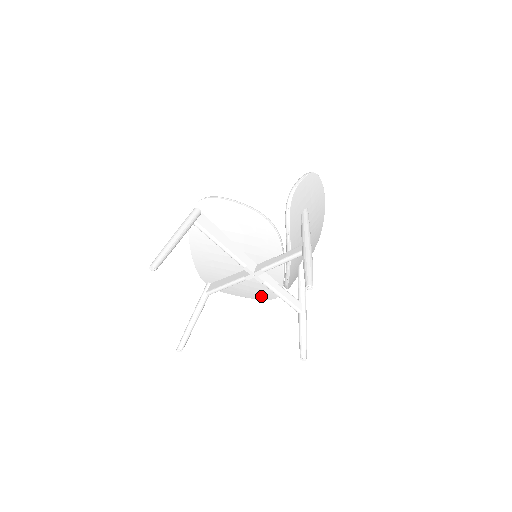
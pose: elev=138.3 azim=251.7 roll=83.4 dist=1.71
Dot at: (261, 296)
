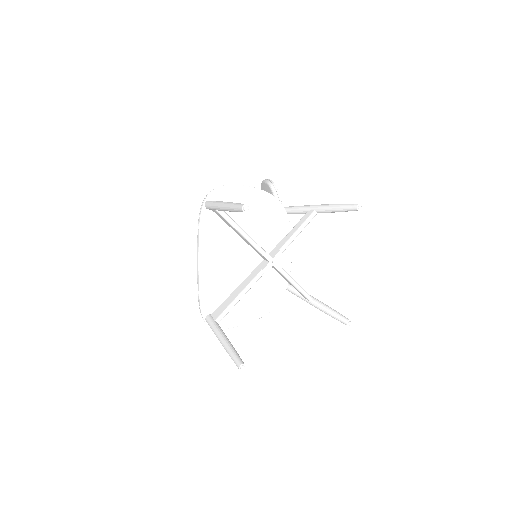
Dot at: (263, 309)
